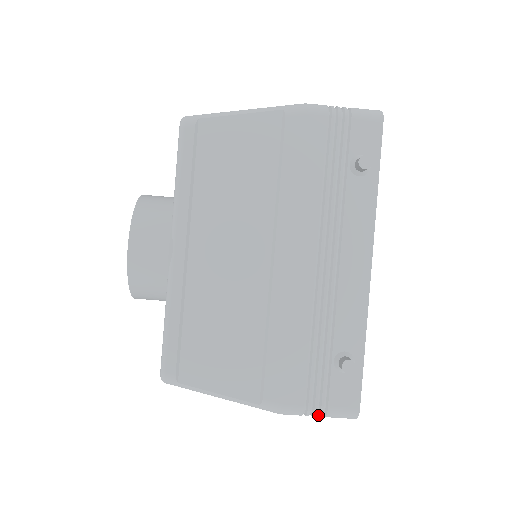
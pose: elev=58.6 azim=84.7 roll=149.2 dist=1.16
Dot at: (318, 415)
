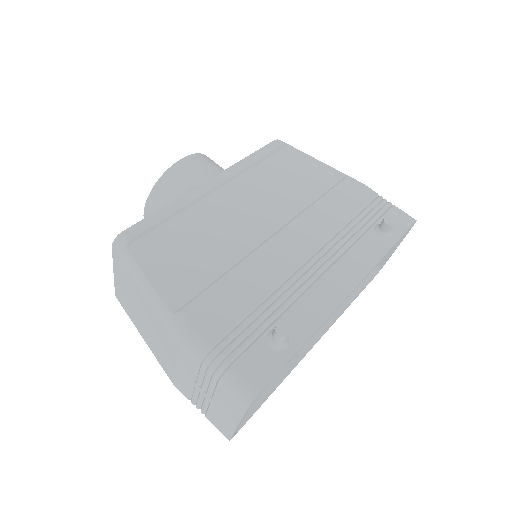
Dot at: (215, 370)
